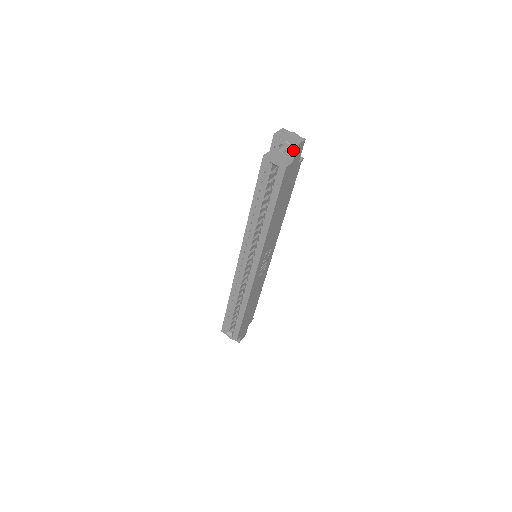
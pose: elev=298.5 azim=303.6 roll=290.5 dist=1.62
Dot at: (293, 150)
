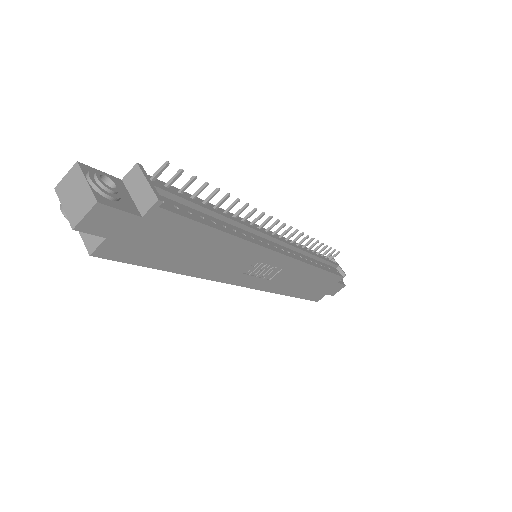
Dot at: (82, 228)
